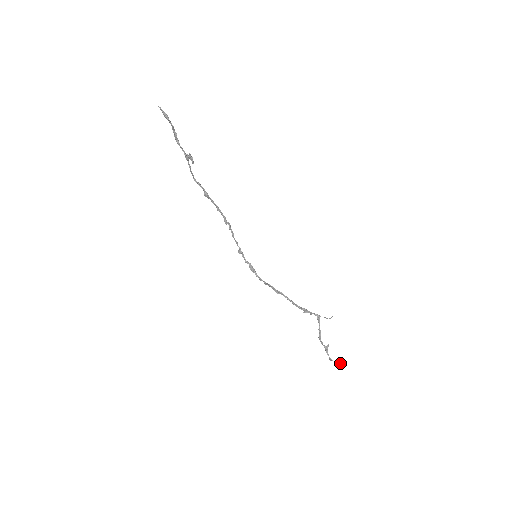
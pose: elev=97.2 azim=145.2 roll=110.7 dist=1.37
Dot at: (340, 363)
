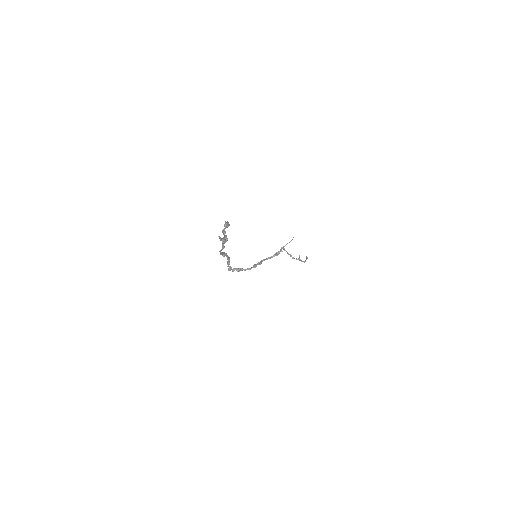
Dot at: (307, 258)
